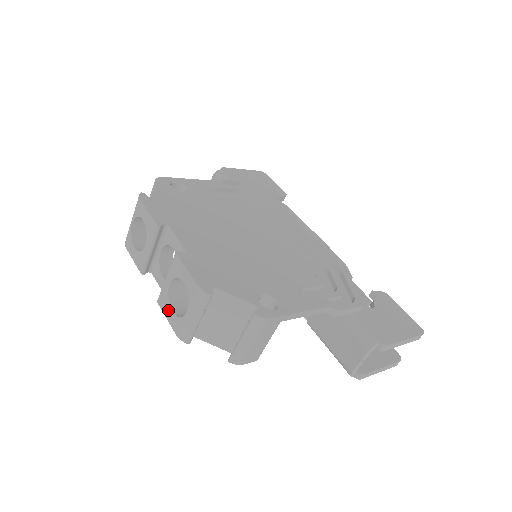
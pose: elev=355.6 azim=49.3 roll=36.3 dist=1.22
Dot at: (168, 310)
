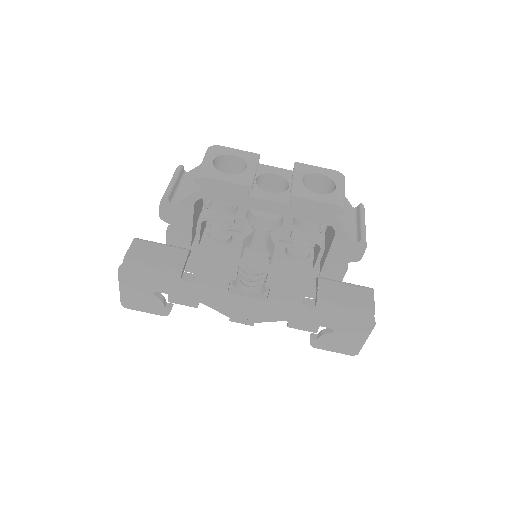
Dot at: (312, 194)
